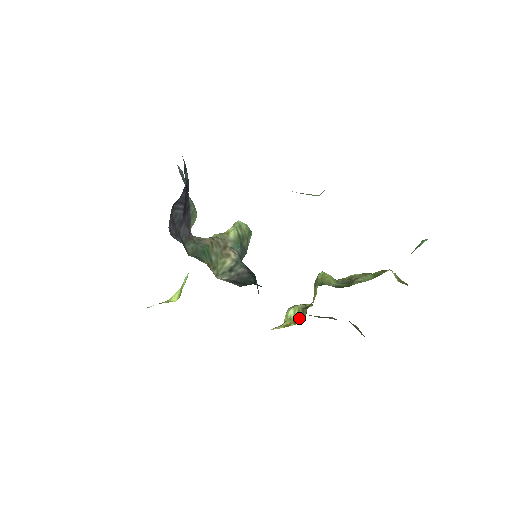
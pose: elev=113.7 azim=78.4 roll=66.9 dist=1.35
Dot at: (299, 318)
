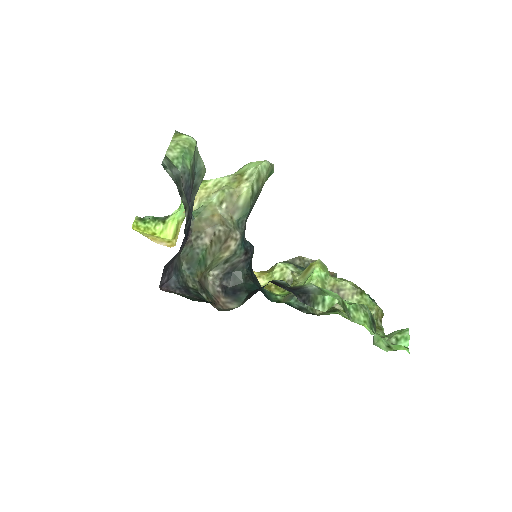
Dot at: occluded
